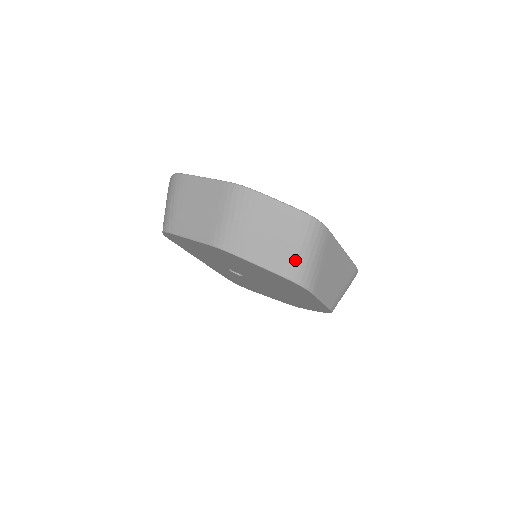
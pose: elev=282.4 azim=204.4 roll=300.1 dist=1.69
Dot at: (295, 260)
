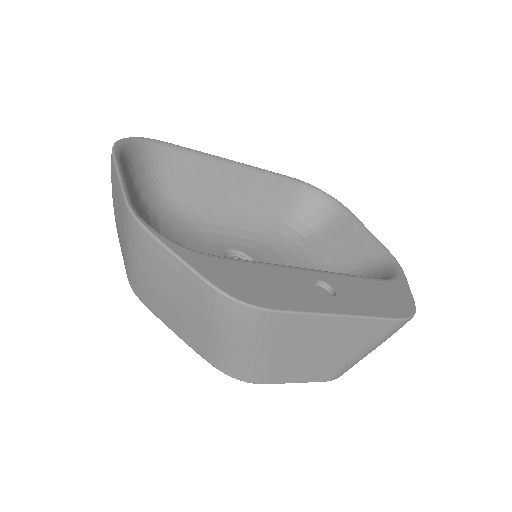
Dot at: (215, 347)
